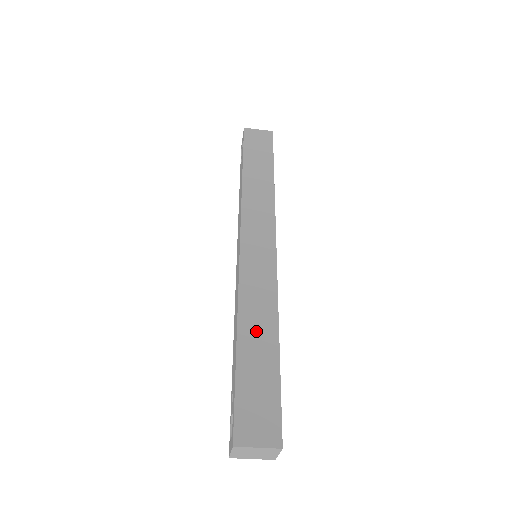
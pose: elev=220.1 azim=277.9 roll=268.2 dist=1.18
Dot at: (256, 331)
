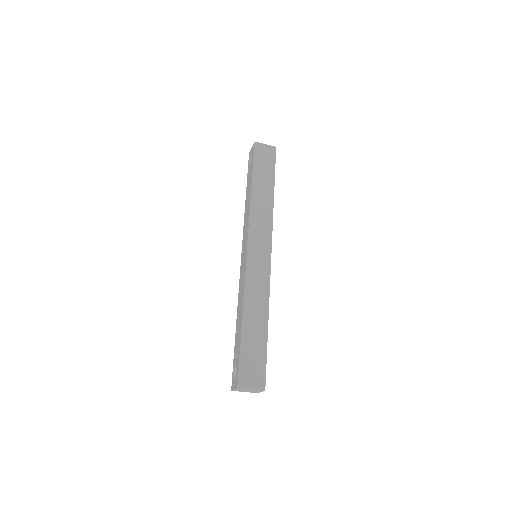
Dot at: (254, 316)
